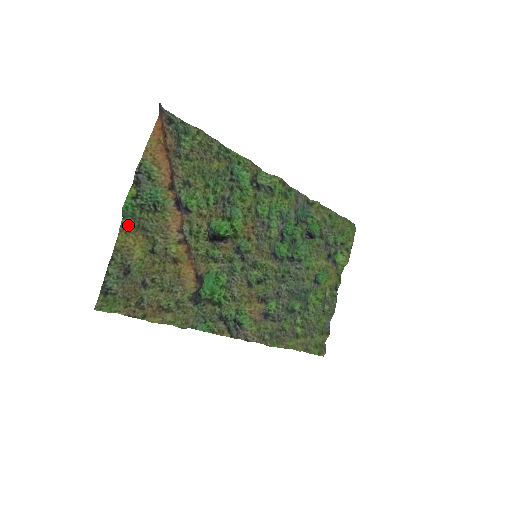
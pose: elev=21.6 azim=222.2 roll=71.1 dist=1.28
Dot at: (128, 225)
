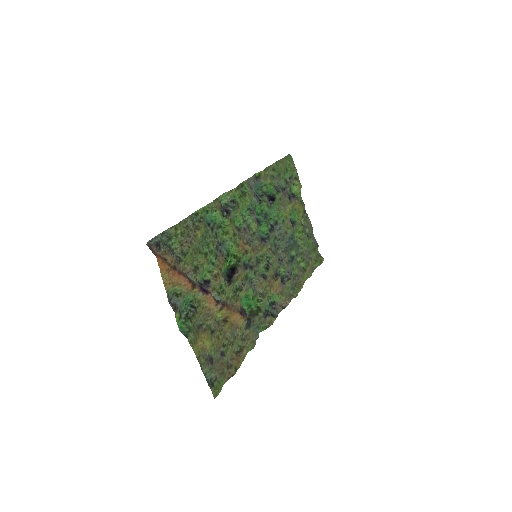
Dot at: (193, 338)
